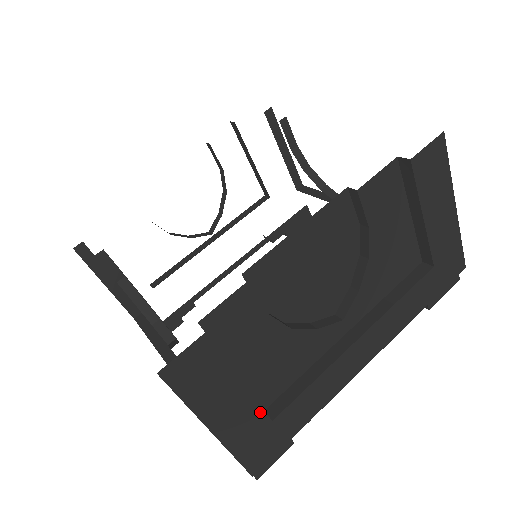
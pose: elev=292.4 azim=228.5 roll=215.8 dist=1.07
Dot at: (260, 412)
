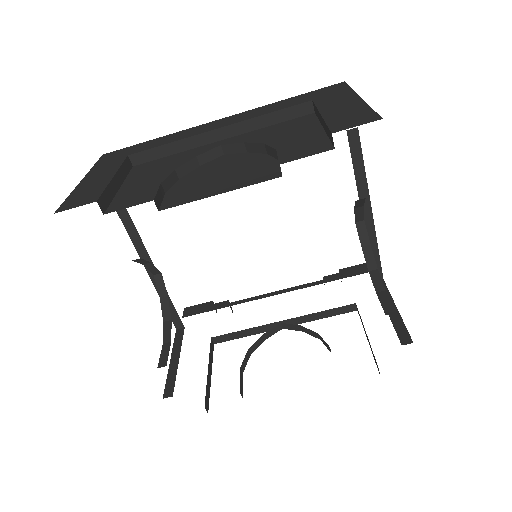
Dot at: occluded
